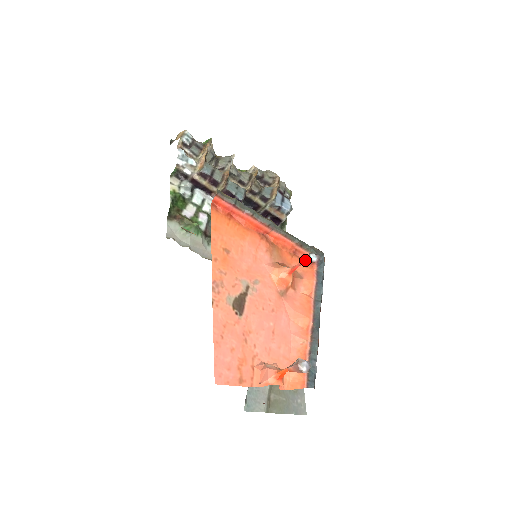
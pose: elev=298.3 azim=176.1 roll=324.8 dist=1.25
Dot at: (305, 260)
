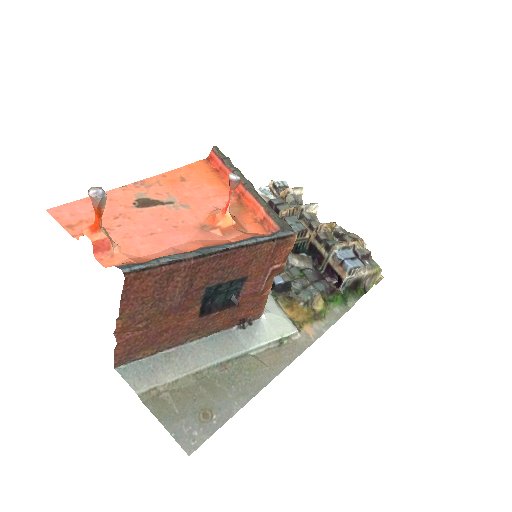
Dot at: (231, 186)
